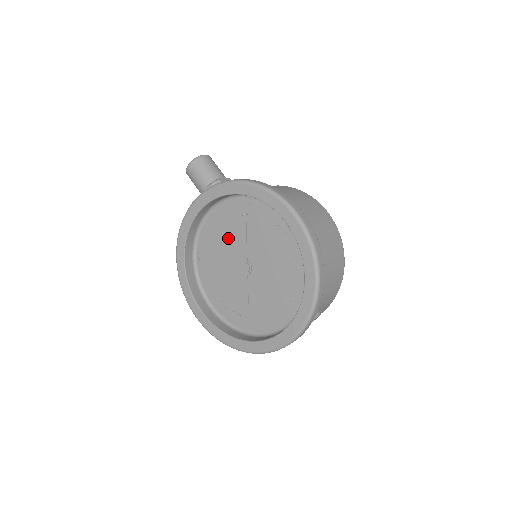
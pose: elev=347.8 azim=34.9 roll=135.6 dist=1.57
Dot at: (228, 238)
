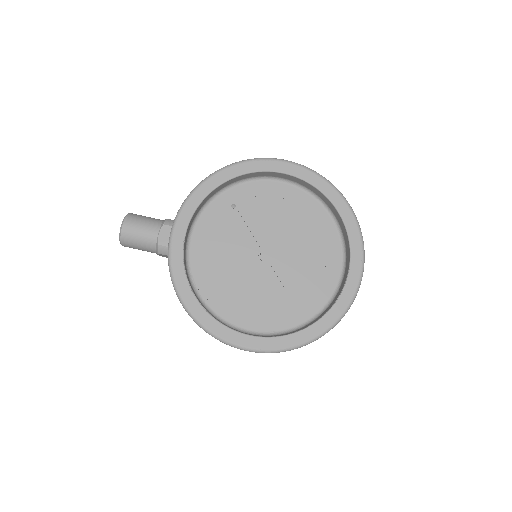
Dot at: (227, 245)
